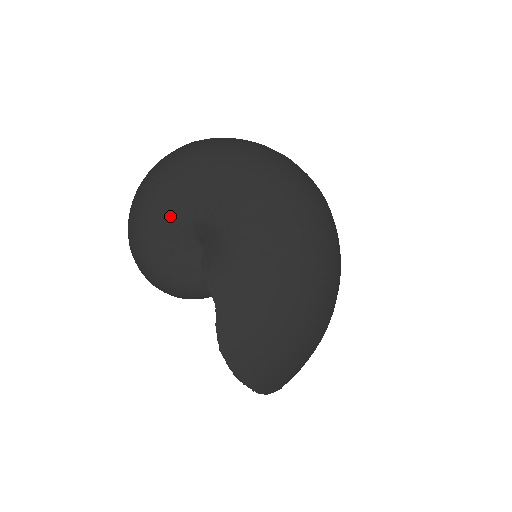
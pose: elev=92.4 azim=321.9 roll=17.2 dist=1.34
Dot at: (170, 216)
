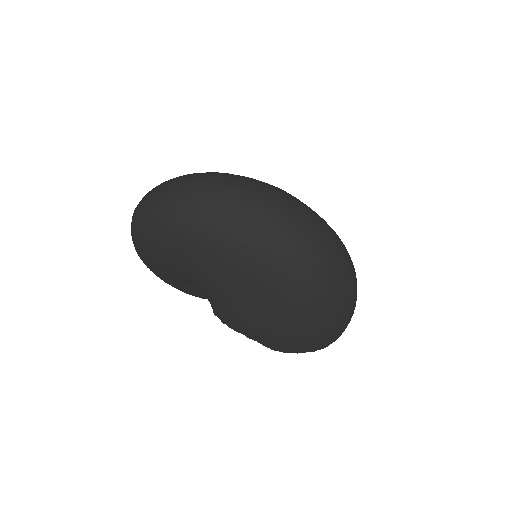
Dot at: (172, 280)
